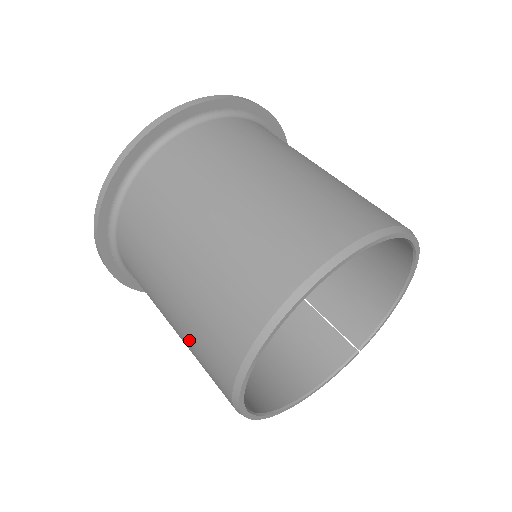
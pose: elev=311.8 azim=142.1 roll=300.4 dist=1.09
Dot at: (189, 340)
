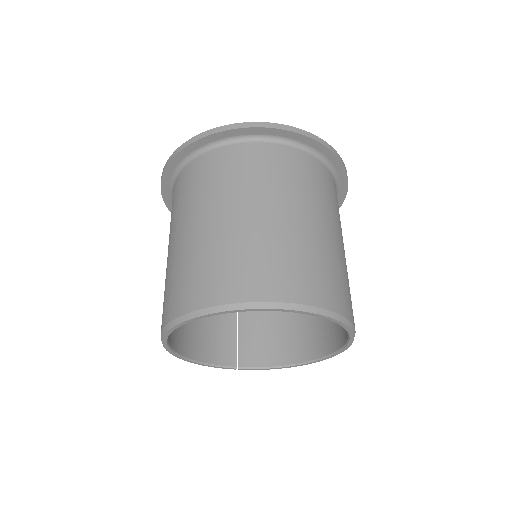
Dot at: (190, 257)
